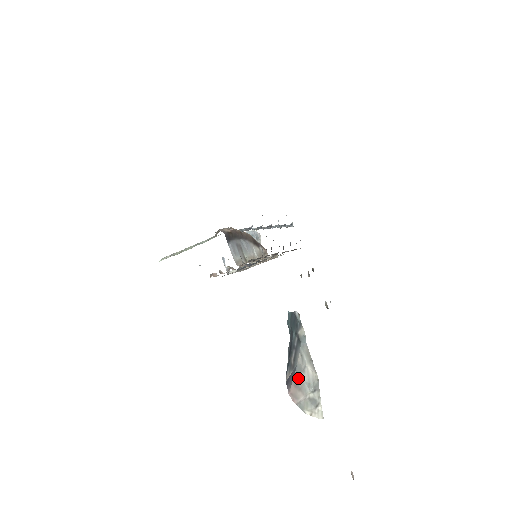
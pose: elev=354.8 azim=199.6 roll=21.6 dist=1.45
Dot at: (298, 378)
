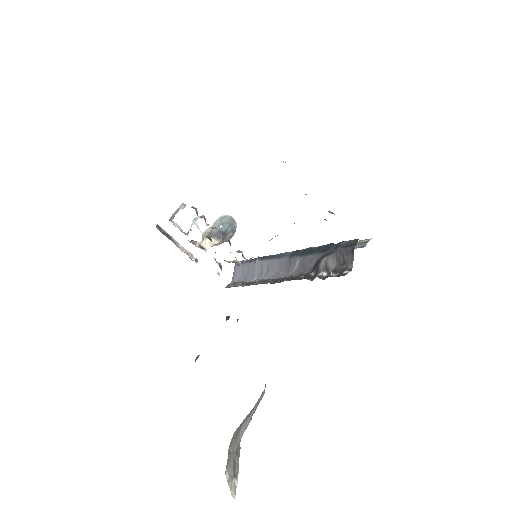
Dot at: (243, 423)
